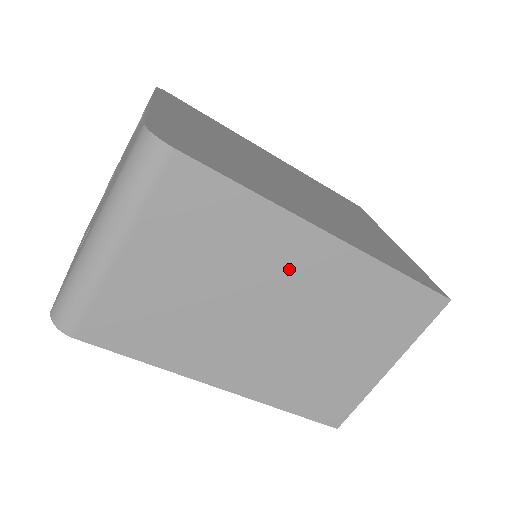
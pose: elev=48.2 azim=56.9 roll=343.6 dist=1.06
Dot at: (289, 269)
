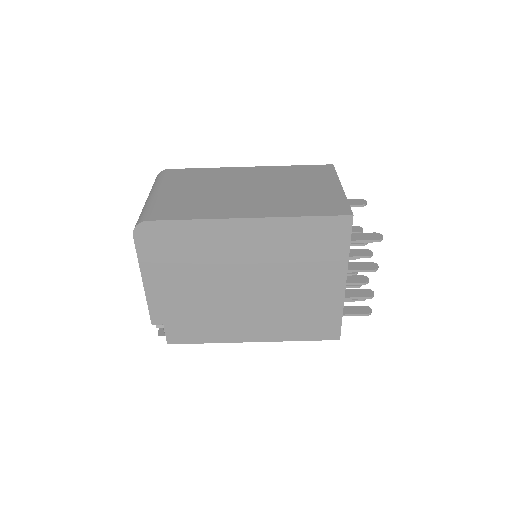
Dot at: (241, 177)
